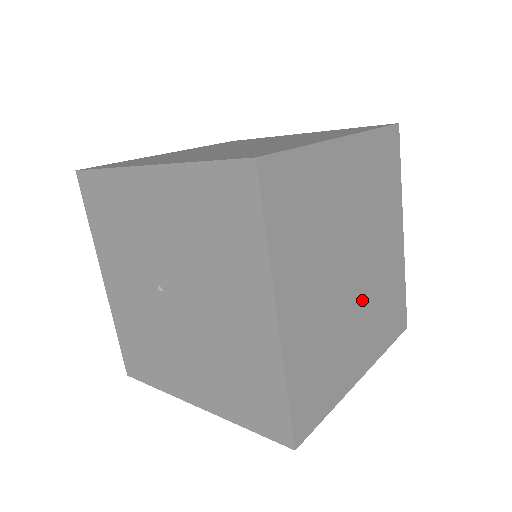
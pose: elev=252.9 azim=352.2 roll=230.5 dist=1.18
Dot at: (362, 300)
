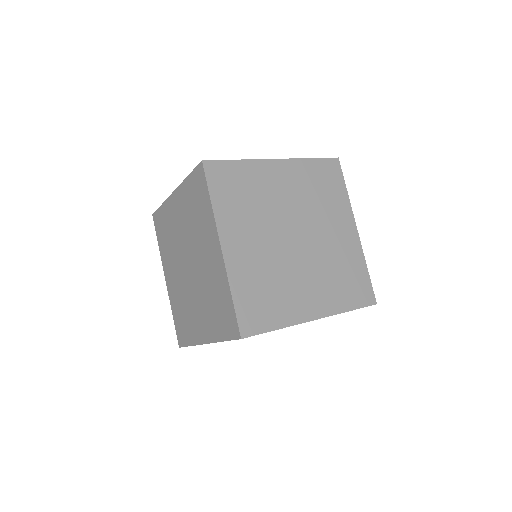
Dot at: occluded
